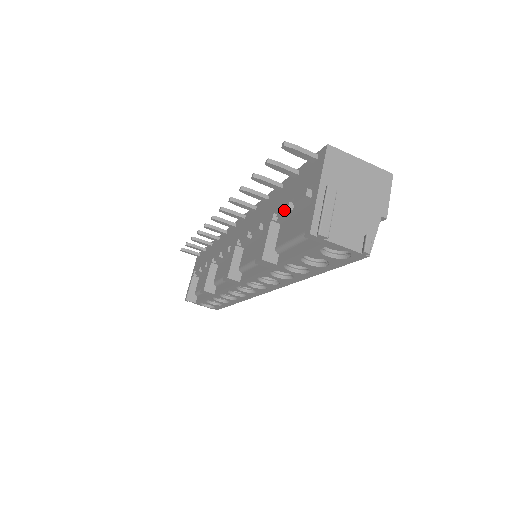
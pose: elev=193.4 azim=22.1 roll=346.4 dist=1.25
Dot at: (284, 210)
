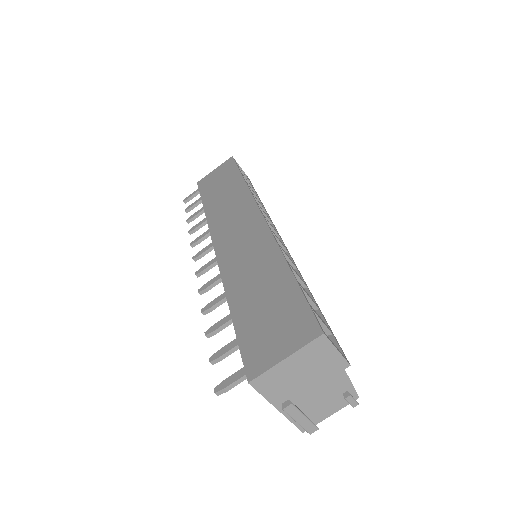
Dot at: occluded
